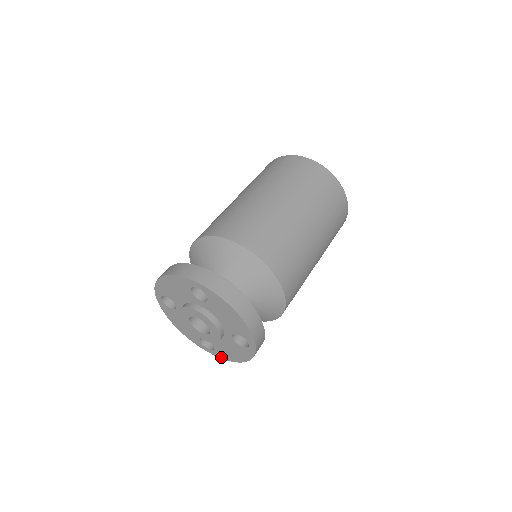
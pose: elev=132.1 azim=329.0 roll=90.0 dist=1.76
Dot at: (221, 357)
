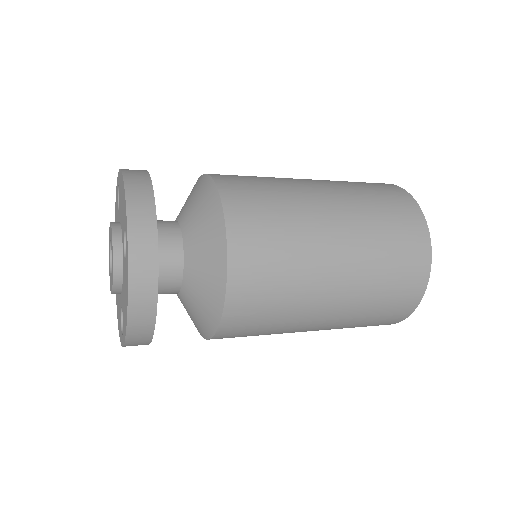
Dot at: (124, 338)
